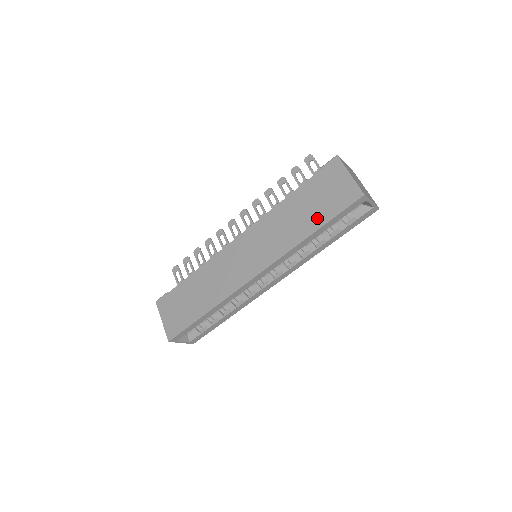
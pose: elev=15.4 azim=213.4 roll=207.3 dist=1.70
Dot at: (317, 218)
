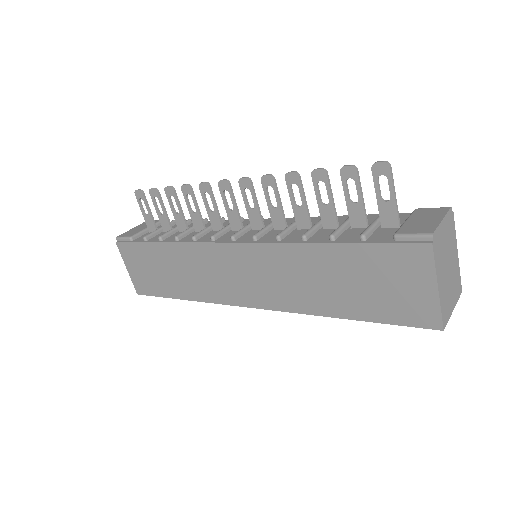
Dot at: (356, 306)
